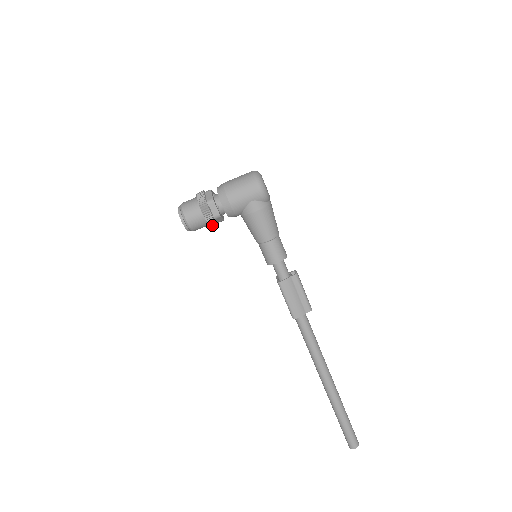
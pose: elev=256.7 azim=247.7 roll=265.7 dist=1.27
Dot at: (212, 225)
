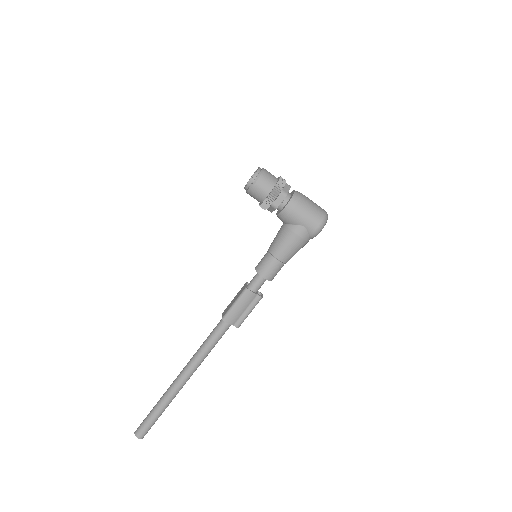
Dot at: (263, 206)
